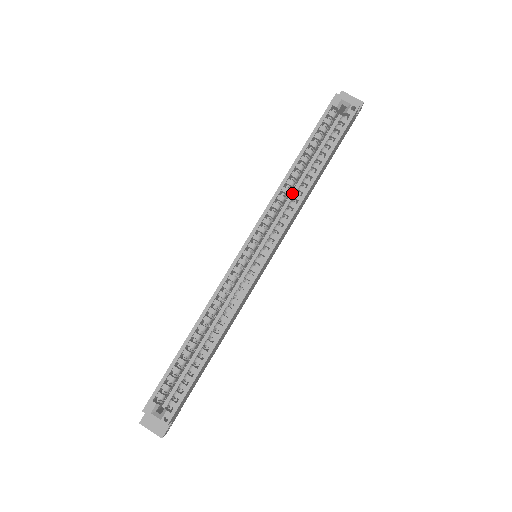
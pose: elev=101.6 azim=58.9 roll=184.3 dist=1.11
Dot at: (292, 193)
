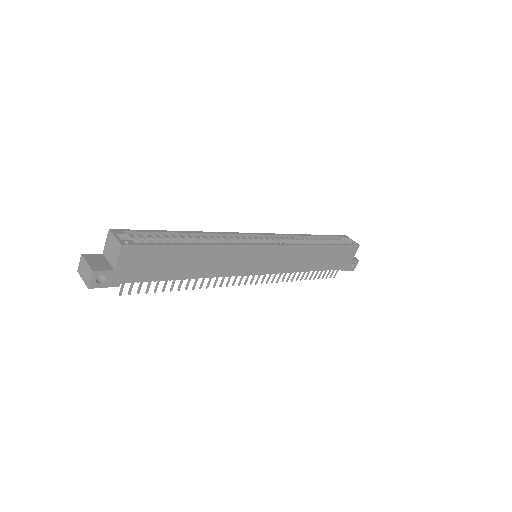
Dot at: occluded
